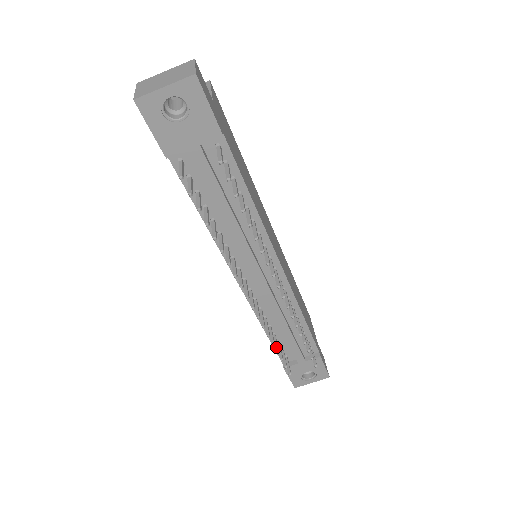
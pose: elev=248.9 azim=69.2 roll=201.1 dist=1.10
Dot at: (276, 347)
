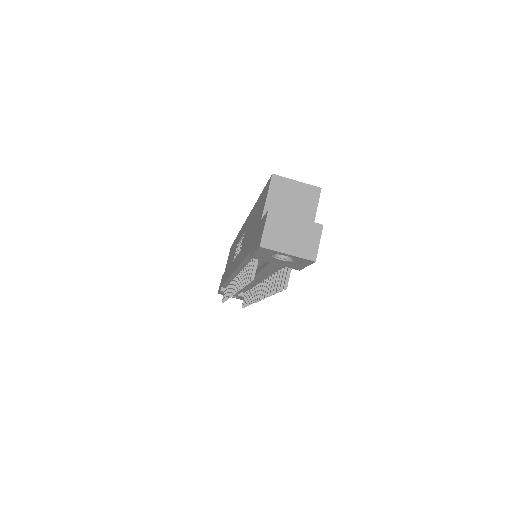
Dot at: occluded
